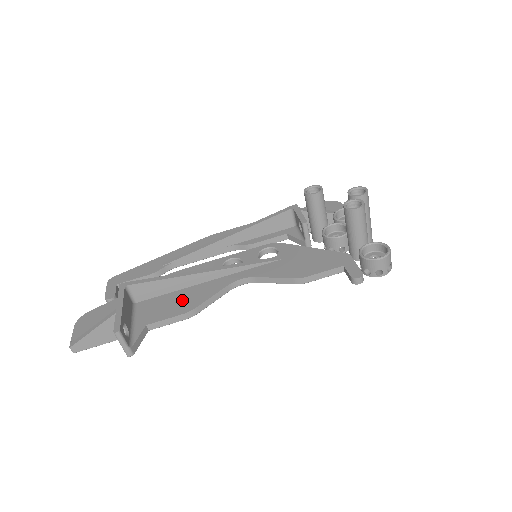
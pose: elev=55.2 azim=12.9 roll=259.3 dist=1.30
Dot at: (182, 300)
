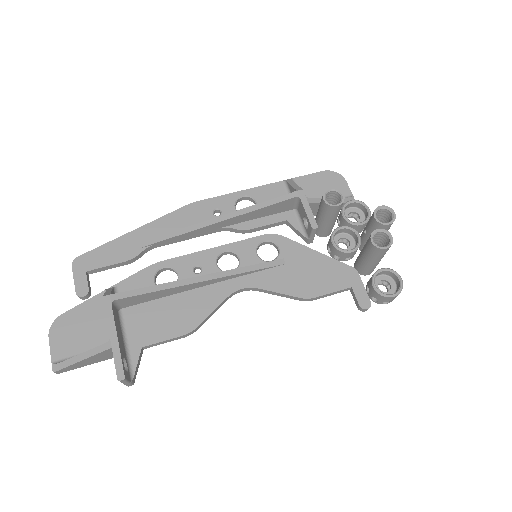
Dot at: (178, 313)
